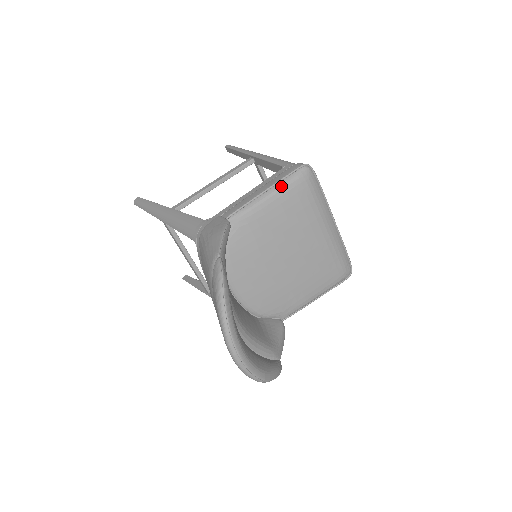
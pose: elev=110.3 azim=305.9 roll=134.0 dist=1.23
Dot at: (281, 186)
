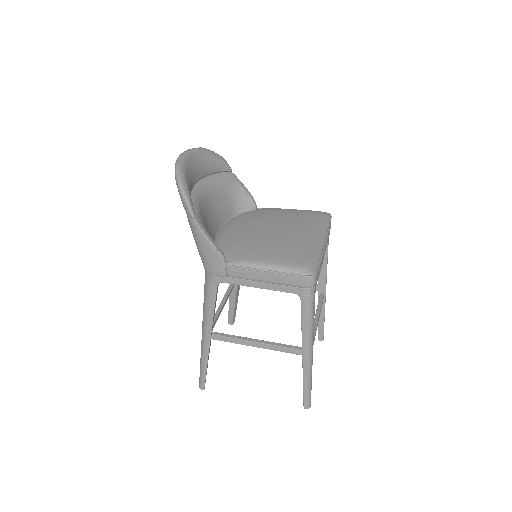
Dot at: (302, 210)
